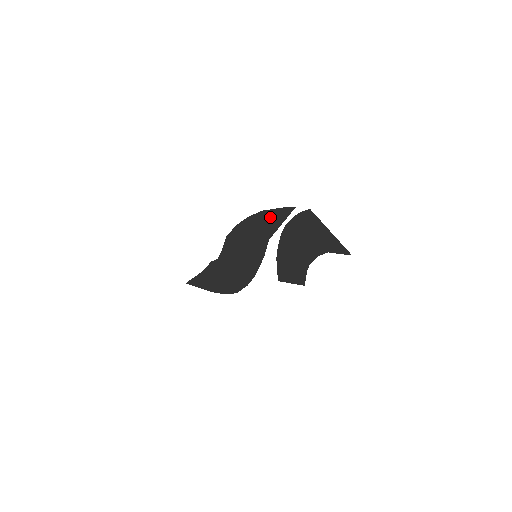
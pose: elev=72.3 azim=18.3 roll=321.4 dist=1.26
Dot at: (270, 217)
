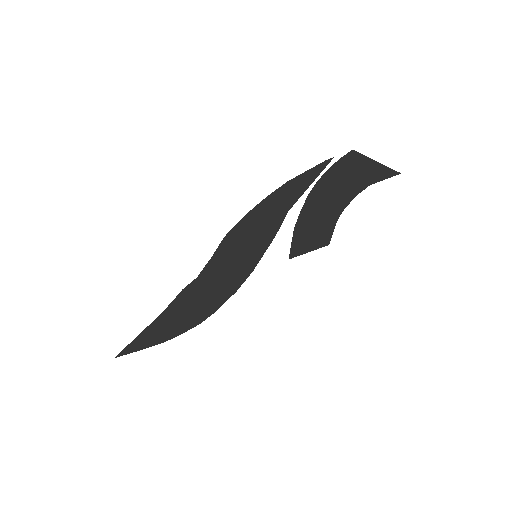
Dot at: (297, 183)
